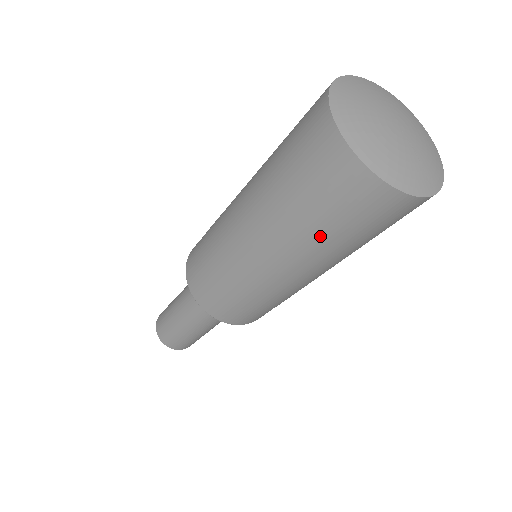
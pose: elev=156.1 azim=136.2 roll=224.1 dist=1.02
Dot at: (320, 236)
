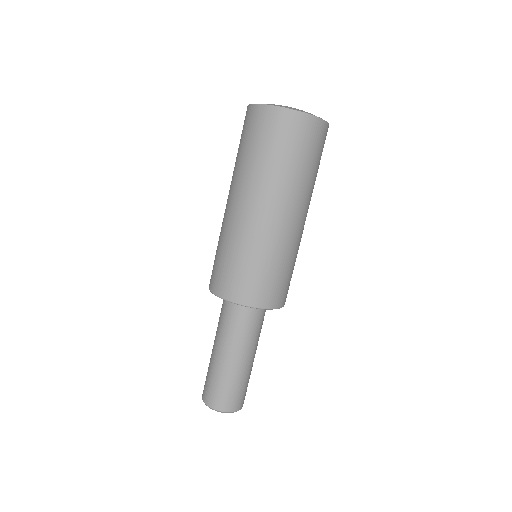
Dot at: (258, 163)
